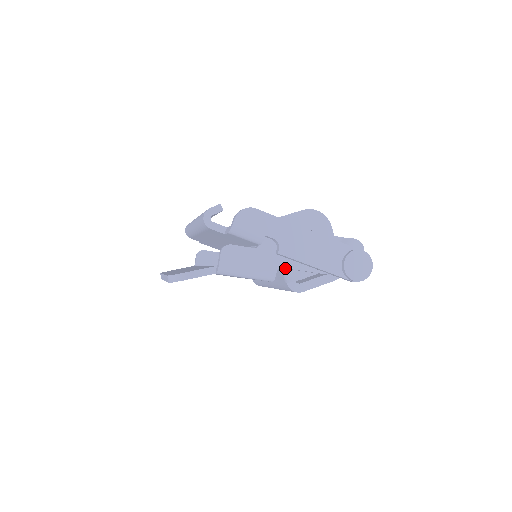
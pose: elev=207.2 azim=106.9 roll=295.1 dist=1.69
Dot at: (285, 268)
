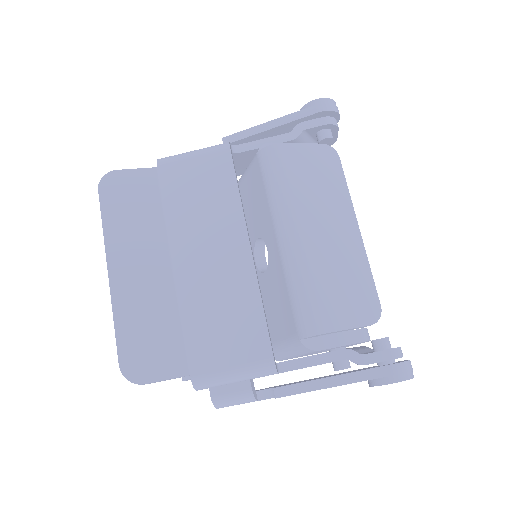
Dot at: (244, 150)
